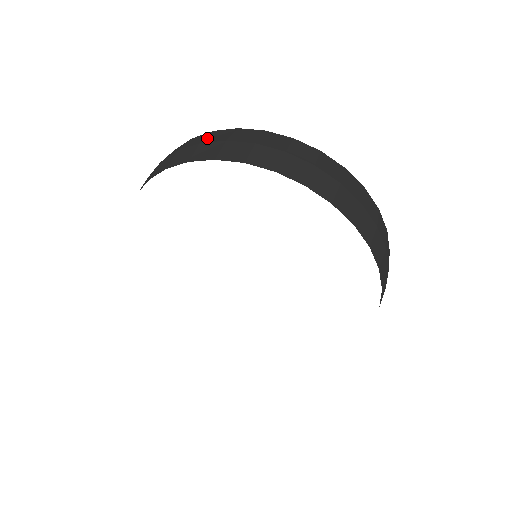
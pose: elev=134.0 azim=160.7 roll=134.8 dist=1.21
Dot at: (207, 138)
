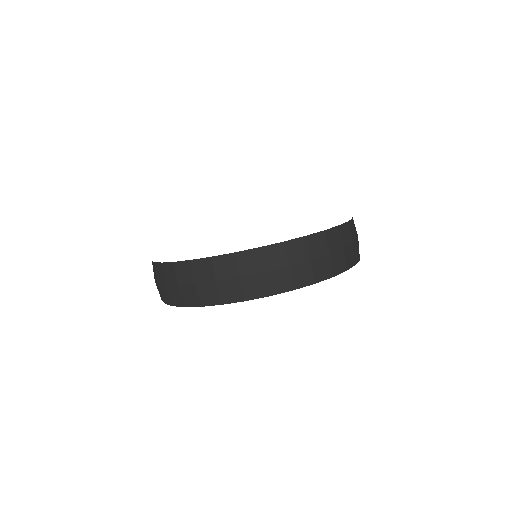
Dot at: (165, 277)
